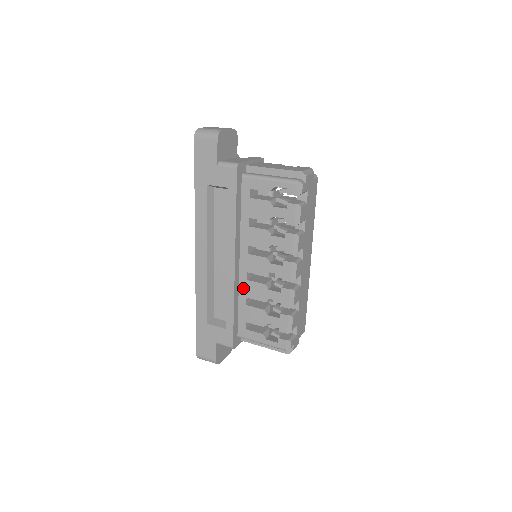
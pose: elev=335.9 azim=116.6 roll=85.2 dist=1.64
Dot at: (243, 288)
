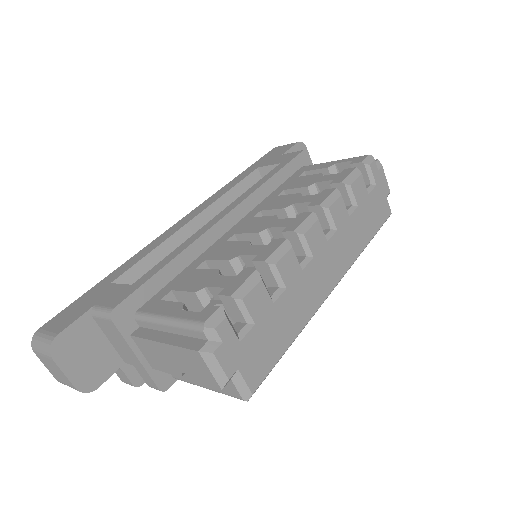
Dot at: (211, 251)
